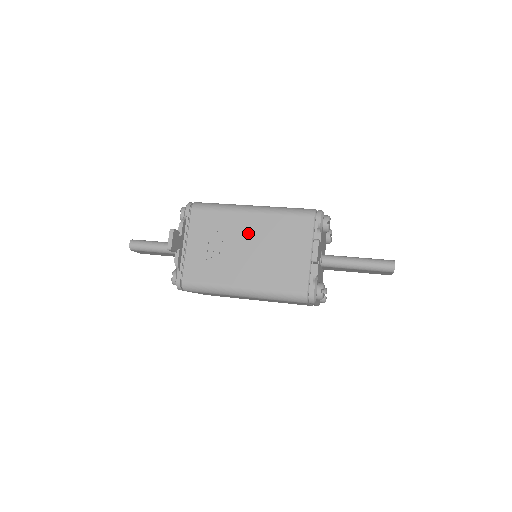
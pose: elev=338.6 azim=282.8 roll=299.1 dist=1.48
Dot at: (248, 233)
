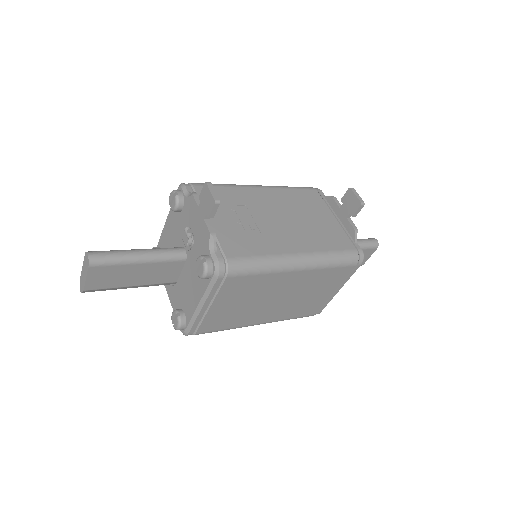
Dot at: (269, 205)
